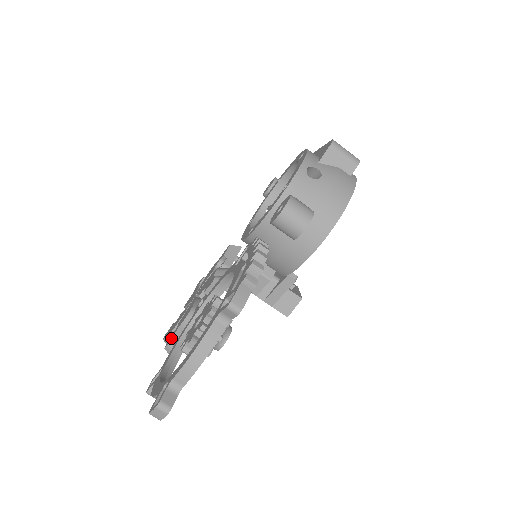
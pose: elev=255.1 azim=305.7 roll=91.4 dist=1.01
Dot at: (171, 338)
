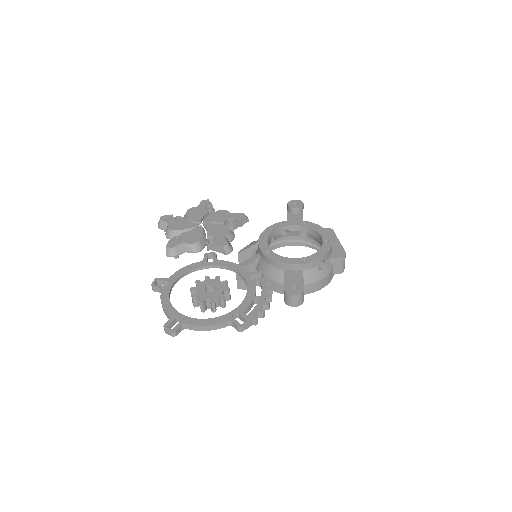
Dot at: (175, 246)
